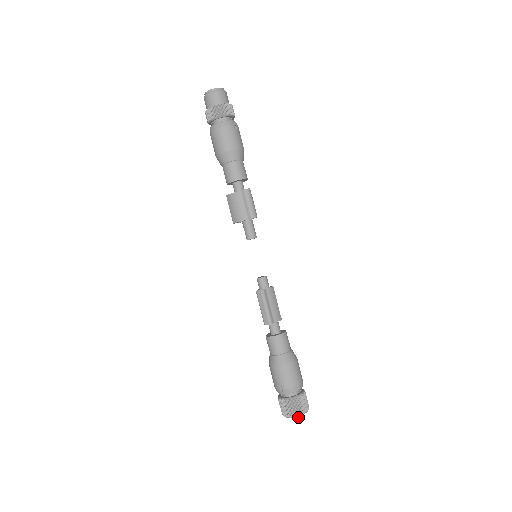
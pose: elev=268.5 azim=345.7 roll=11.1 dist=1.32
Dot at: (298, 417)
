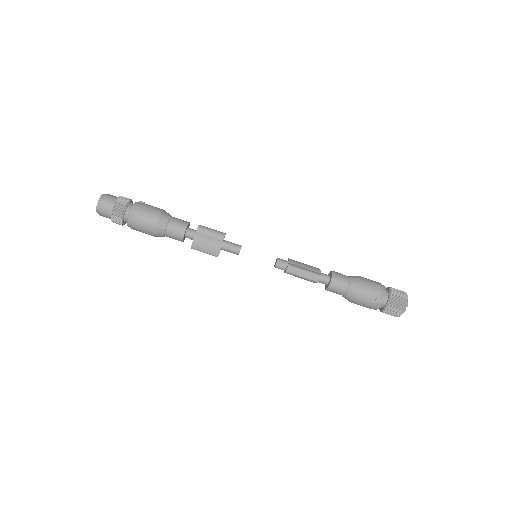
Dot at: occluded
